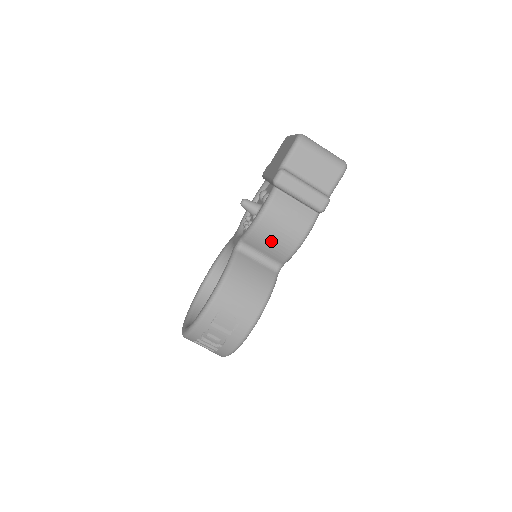
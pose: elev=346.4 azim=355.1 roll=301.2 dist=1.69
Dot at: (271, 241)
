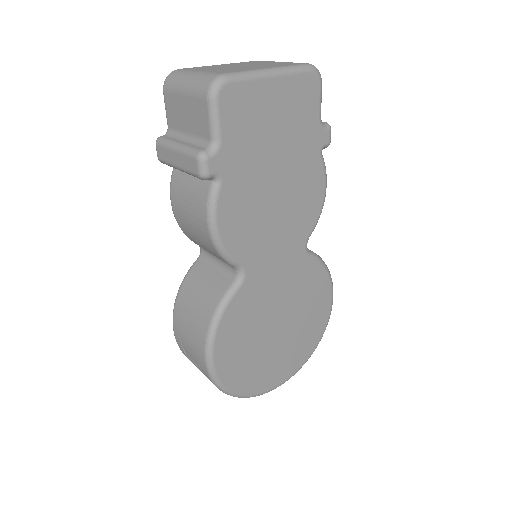
Dot at: (197, 239)
